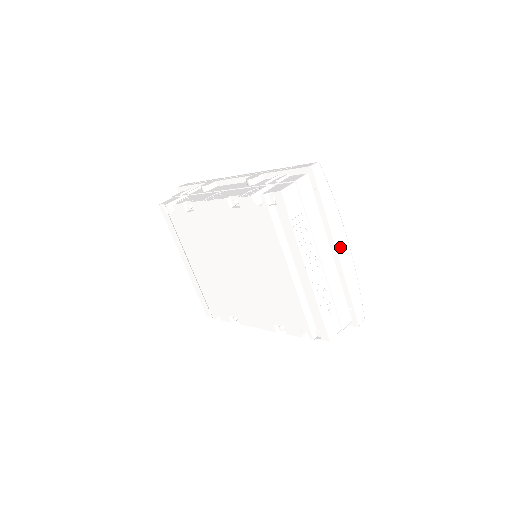
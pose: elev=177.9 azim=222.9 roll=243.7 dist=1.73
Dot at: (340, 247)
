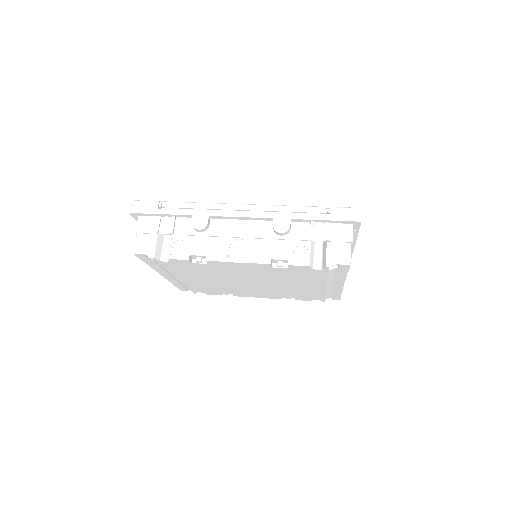
Dot at: occluded
